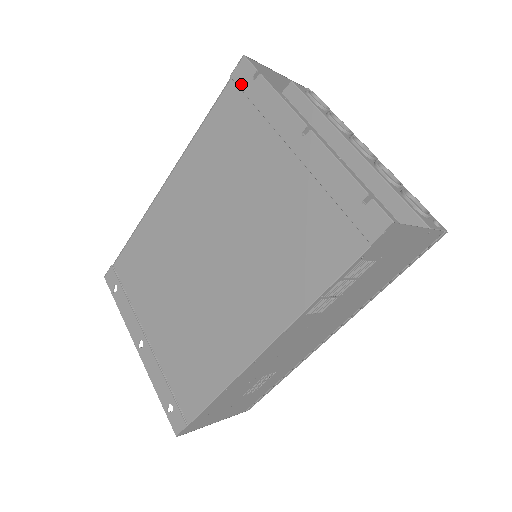
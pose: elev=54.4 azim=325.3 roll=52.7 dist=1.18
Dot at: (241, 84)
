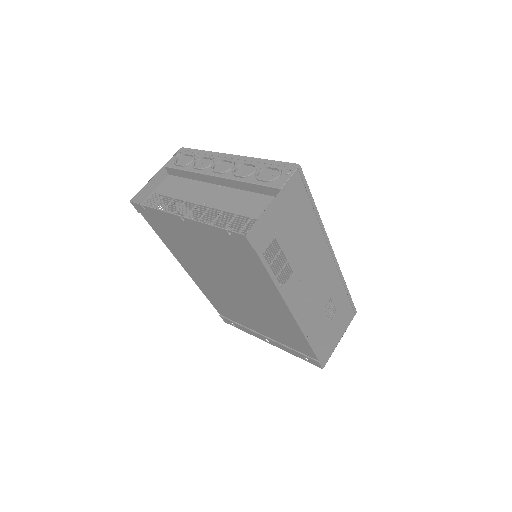
Dot at: (145, 214)
